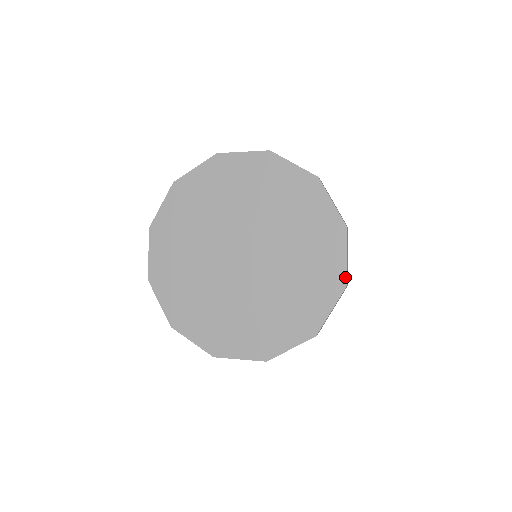
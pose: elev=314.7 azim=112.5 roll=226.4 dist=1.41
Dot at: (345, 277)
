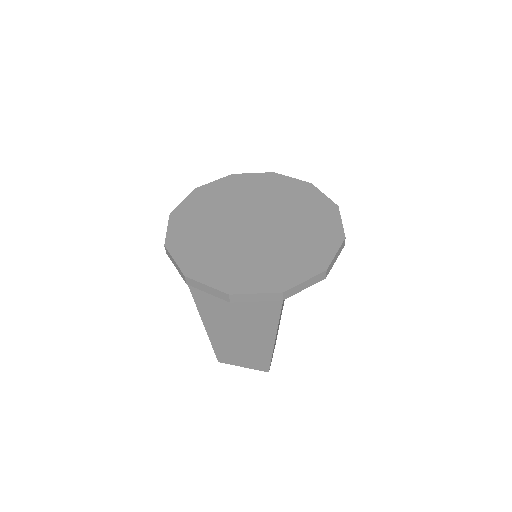
Dot at: (343, 232)
